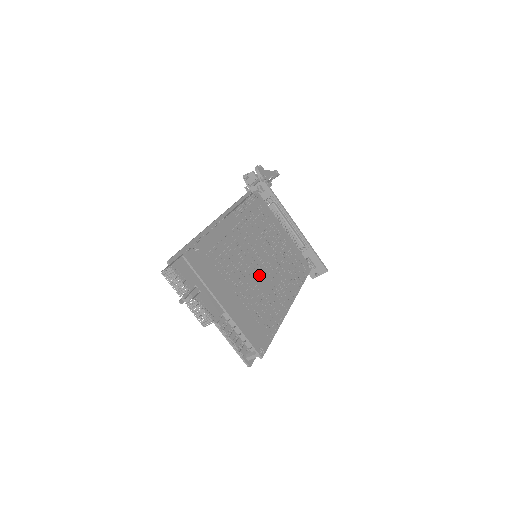
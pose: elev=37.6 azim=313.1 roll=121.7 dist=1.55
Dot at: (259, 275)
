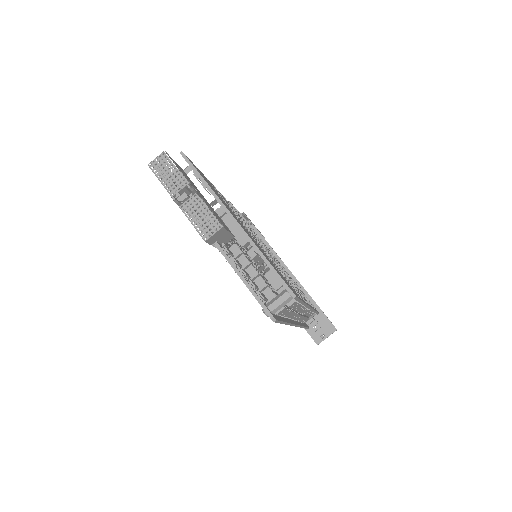
Dot at: occluded
